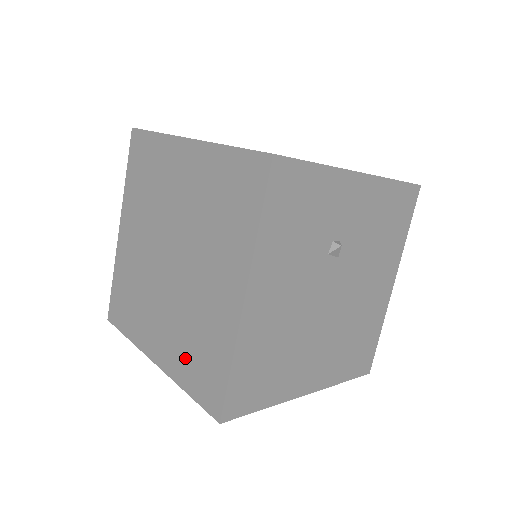
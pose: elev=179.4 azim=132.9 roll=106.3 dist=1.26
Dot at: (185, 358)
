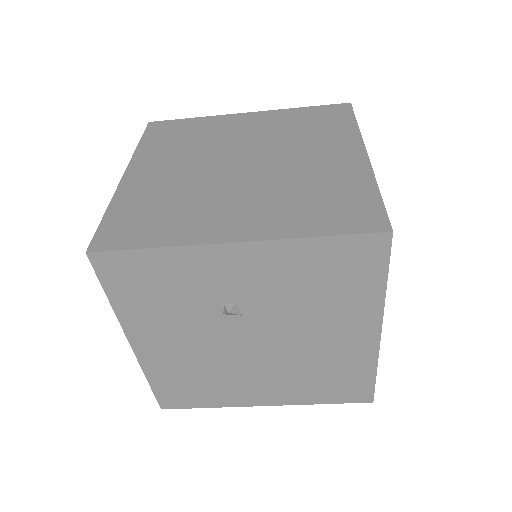
Dot at: occluded
